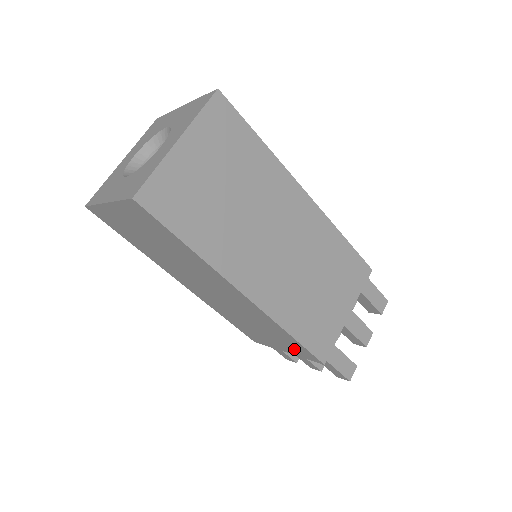
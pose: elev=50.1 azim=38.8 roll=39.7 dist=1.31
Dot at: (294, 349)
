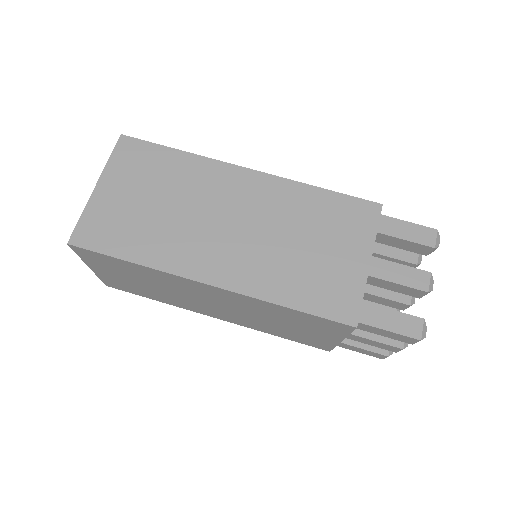
Dot at: (327, 328)
